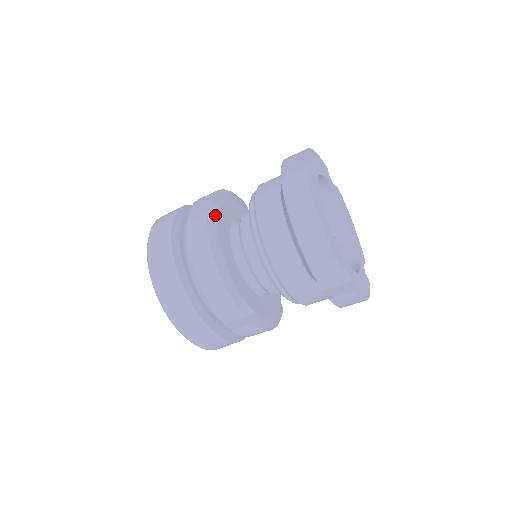
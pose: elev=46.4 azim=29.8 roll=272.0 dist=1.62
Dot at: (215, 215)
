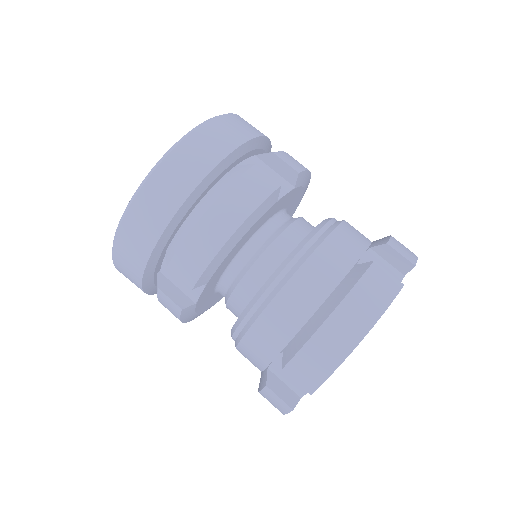
Dot at: (284, 190)
